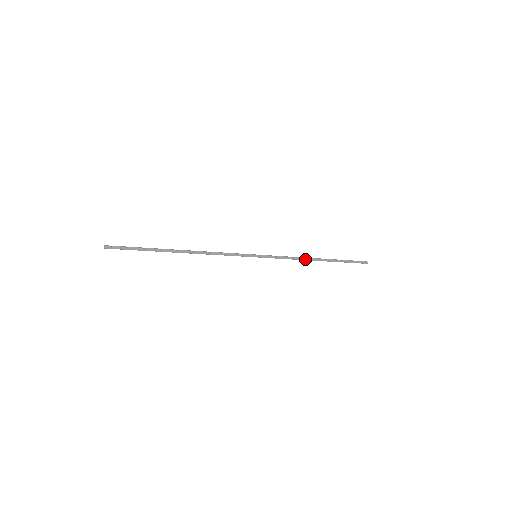
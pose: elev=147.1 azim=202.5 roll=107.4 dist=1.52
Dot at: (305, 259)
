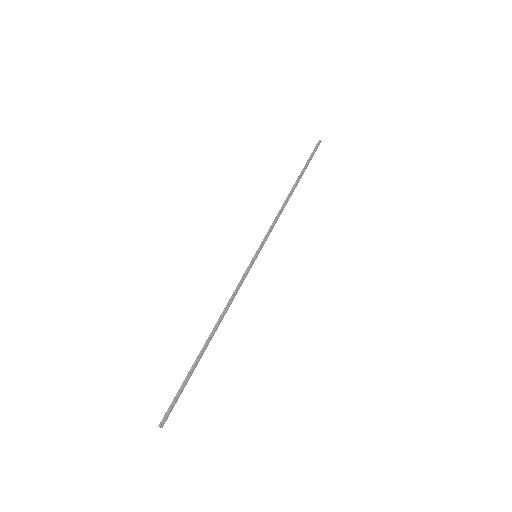
Dot at: (285, 204)
